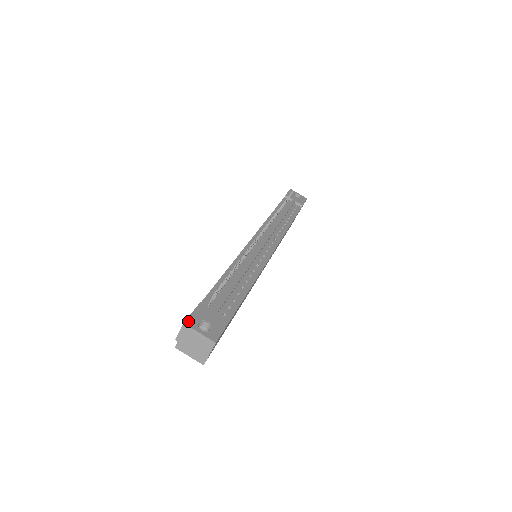
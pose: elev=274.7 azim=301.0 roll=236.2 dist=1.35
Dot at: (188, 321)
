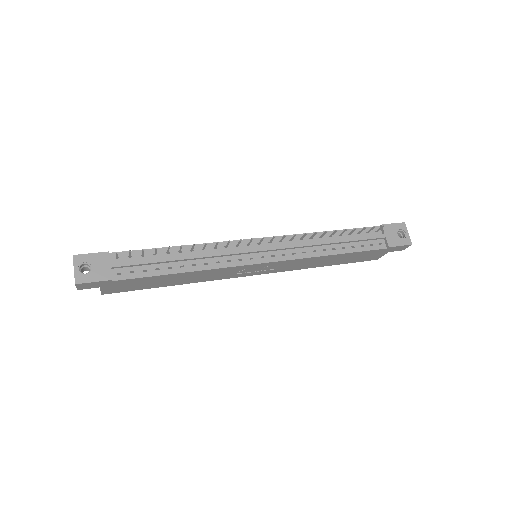
Dot at: (78, 256)
